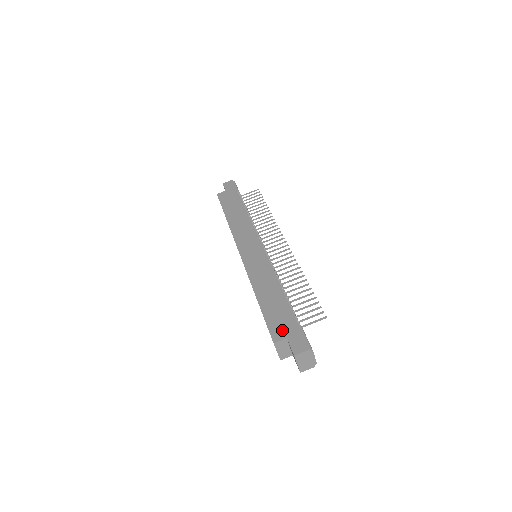
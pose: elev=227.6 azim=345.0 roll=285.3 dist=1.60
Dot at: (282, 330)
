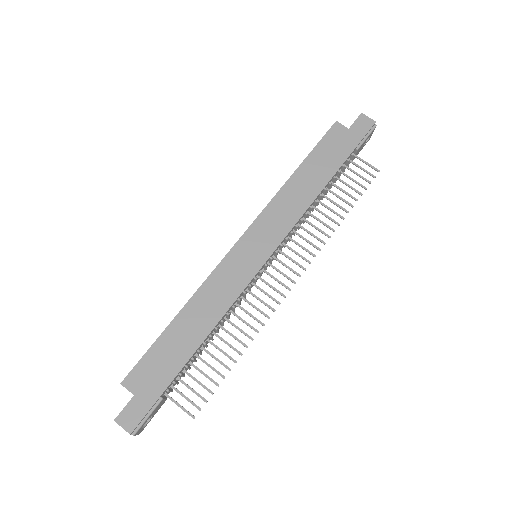
Dot at: (143, 382)
